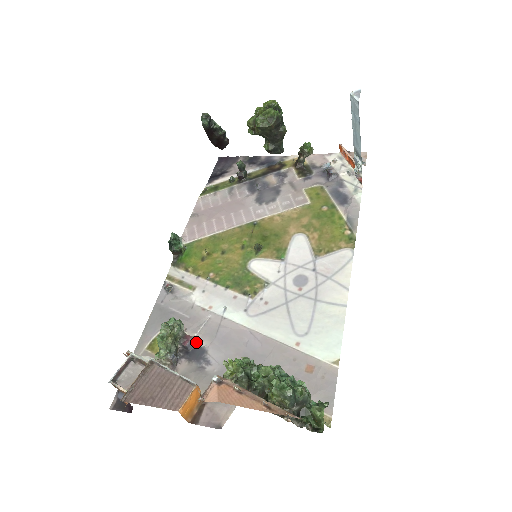
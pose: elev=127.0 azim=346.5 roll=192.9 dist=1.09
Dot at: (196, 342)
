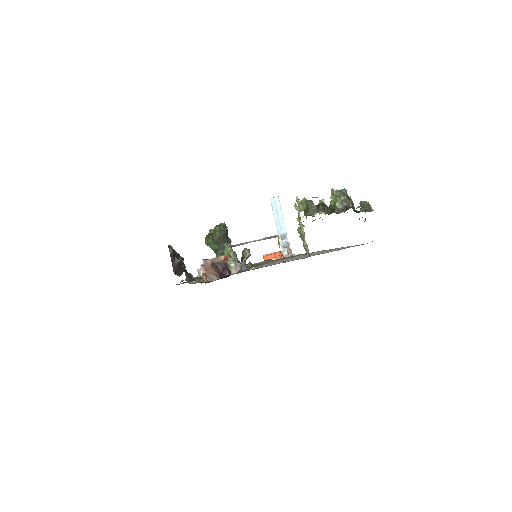
Dot at: occluded
